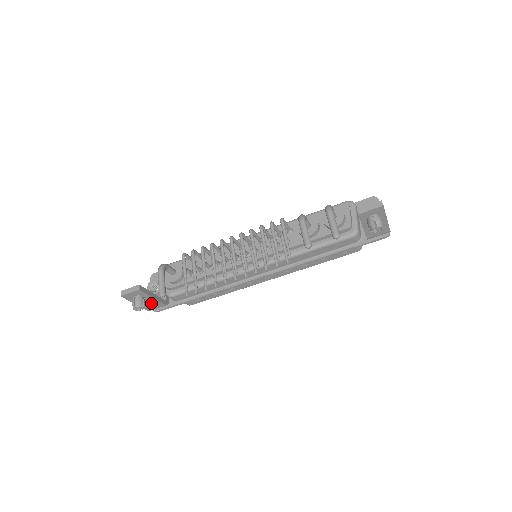
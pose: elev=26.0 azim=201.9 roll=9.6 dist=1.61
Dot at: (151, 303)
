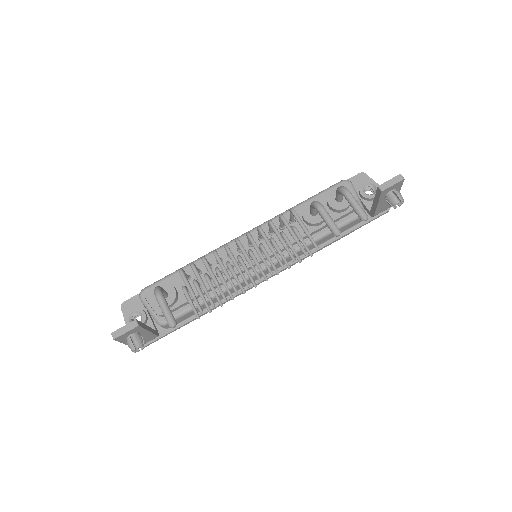
Dot at: (143, 338)
